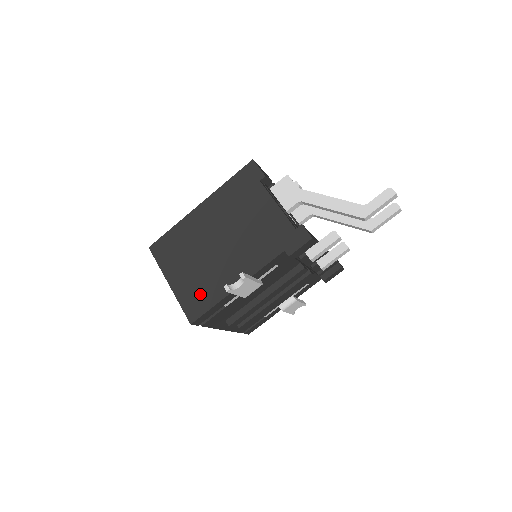
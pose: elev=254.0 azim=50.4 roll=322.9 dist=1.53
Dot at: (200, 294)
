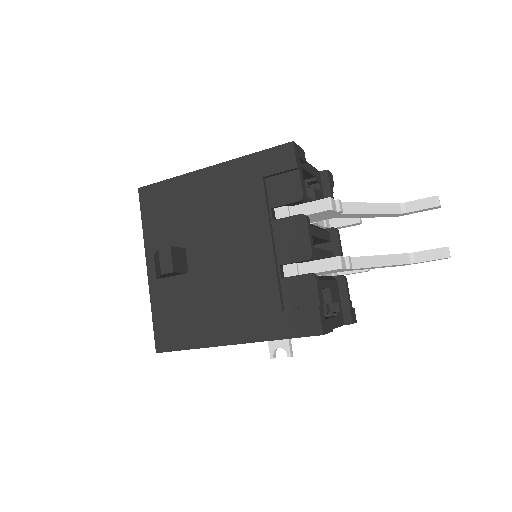
Dot at: occluded
